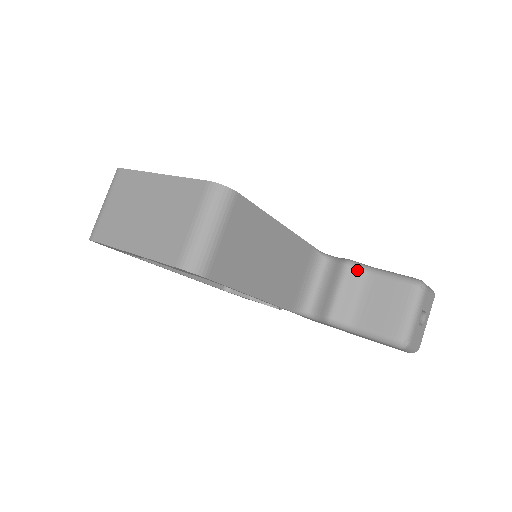
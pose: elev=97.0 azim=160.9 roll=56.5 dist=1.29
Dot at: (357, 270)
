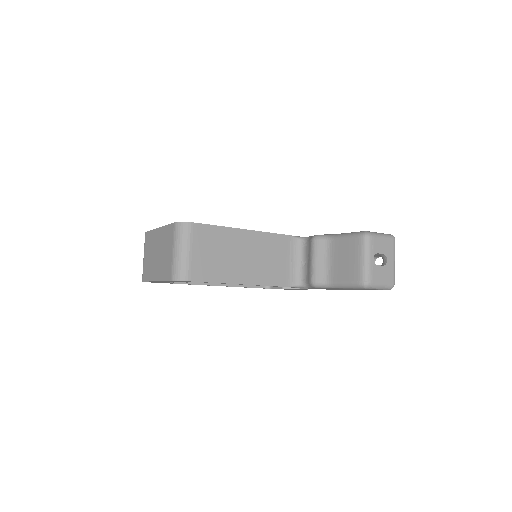
Dot at: (322, 241)
